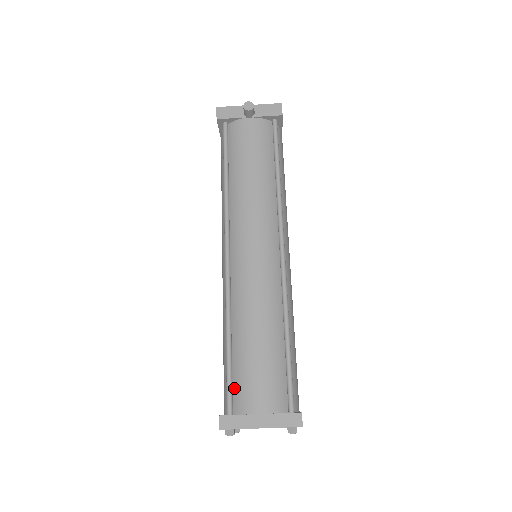
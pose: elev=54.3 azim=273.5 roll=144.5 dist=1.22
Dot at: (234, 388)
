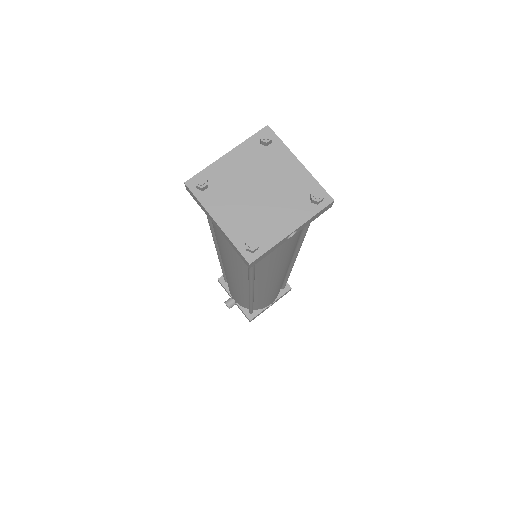
Dot at: occluded
